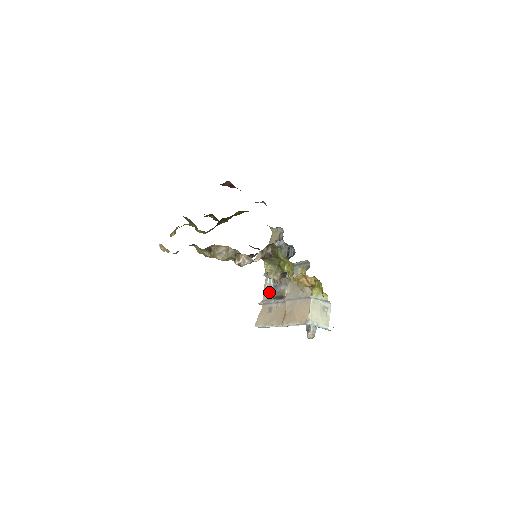
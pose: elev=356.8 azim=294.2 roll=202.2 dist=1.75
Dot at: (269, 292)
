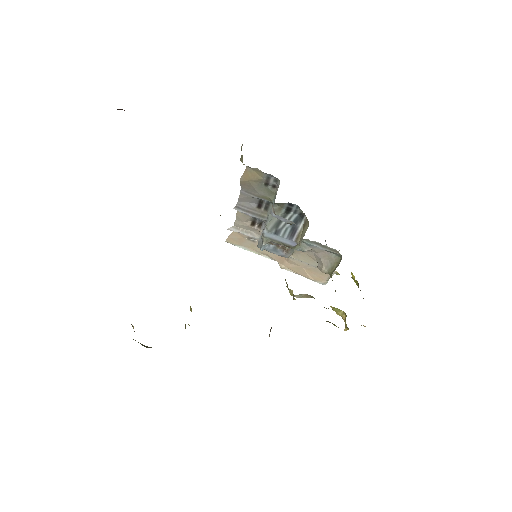
Dot at: occluded
